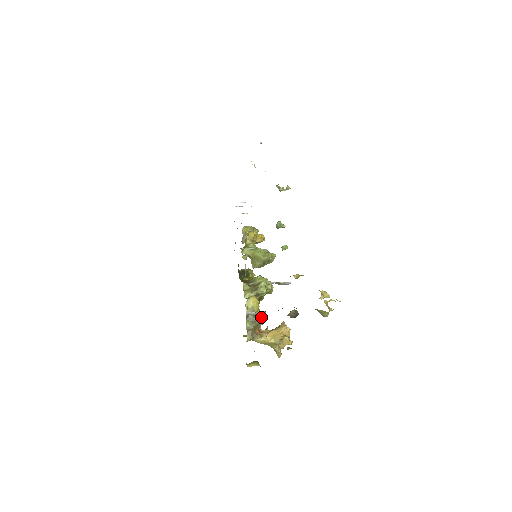
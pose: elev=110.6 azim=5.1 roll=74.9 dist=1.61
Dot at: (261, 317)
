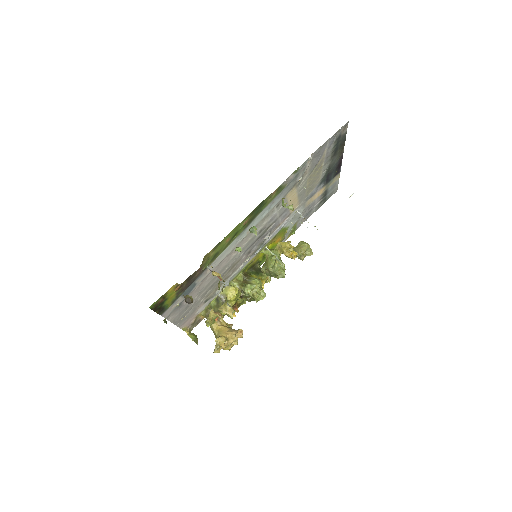
Dot at: occluded
